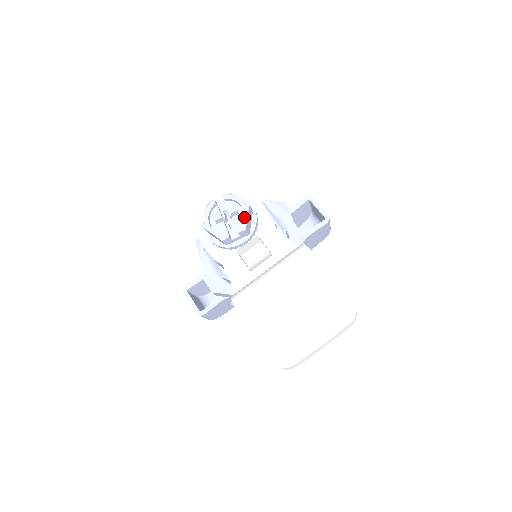
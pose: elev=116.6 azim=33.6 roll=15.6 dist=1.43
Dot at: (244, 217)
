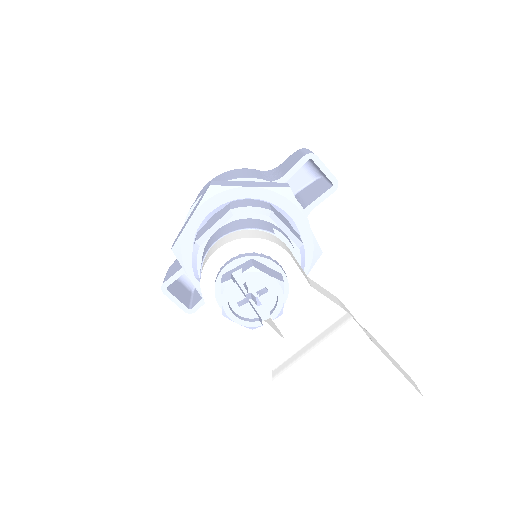
Dot at: (279, 300)
